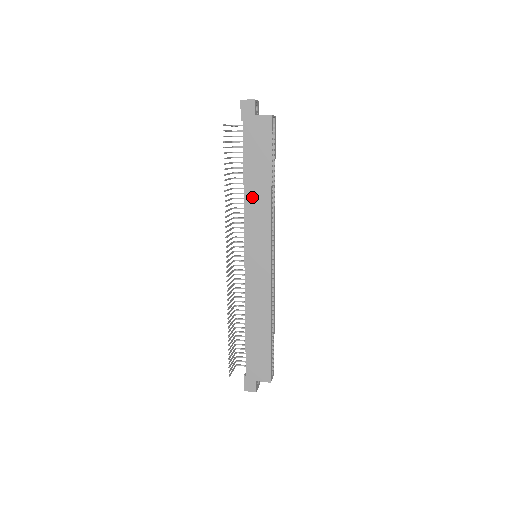
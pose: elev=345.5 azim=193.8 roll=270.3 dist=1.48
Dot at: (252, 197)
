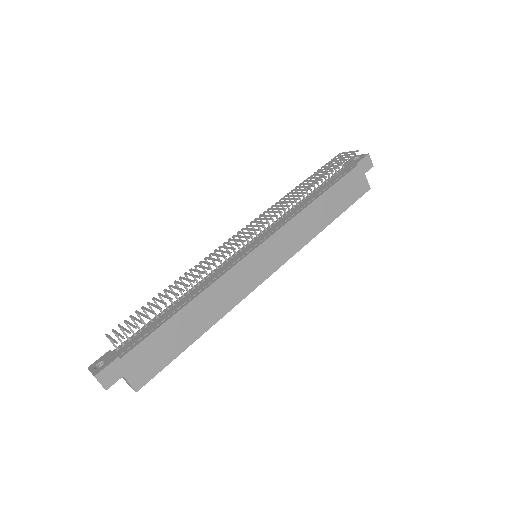
Dot at: (311, 214)
